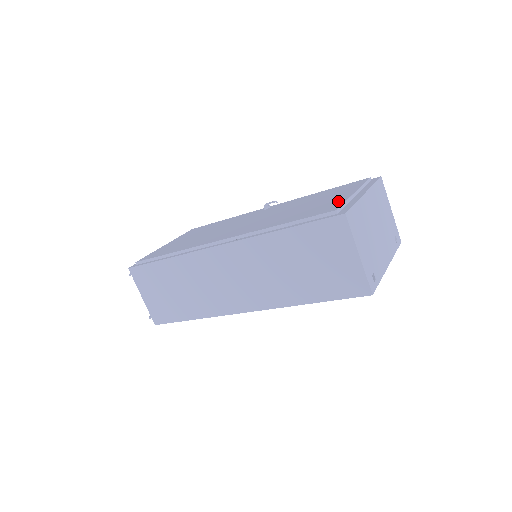
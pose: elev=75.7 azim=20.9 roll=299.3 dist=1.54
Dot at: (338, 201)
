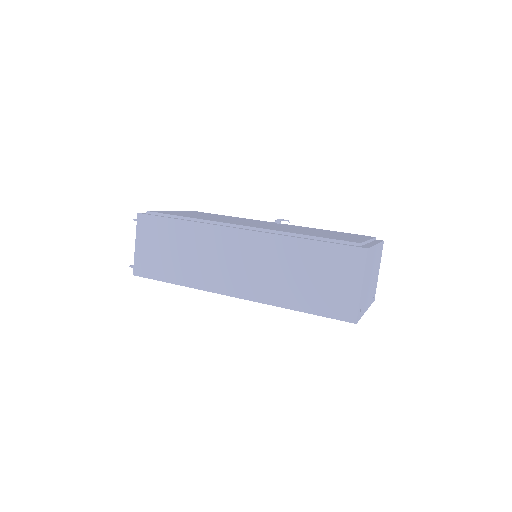
Dot at: (357, 239)
